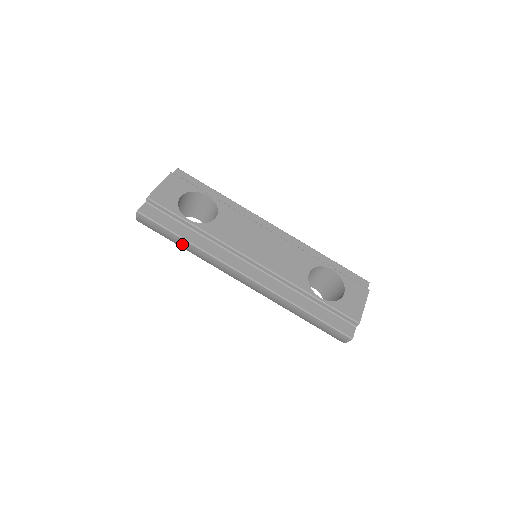
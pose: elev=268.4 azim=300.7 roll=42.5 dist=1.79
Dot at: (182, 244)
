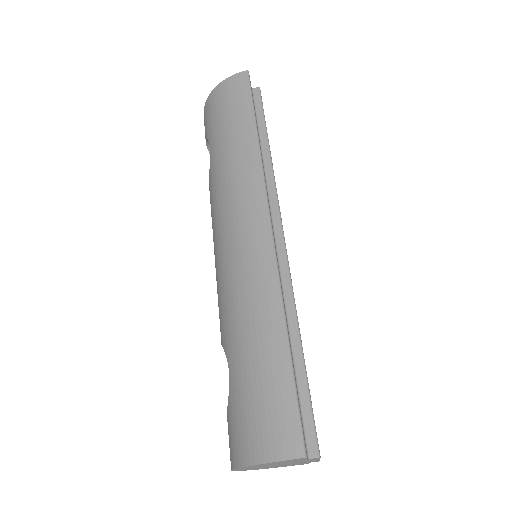
Dot at: (242, 132)
